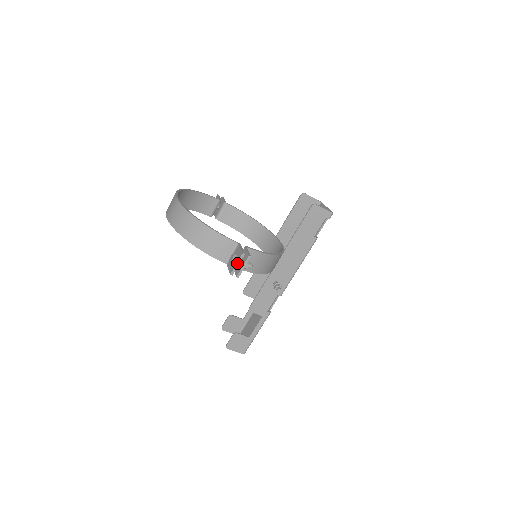
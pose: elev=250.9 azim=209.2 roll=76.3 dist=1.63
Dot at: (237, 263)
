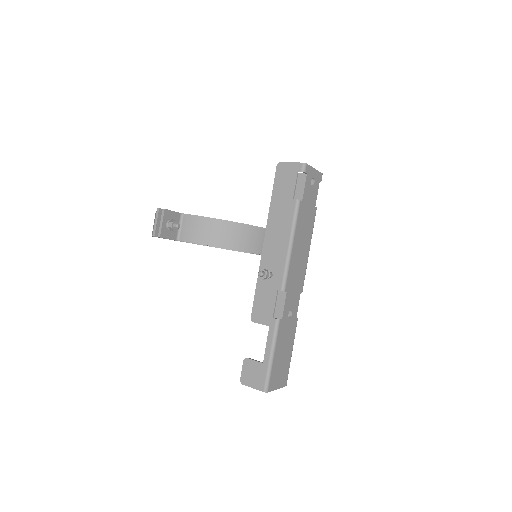
Dot at: (155, 221)
